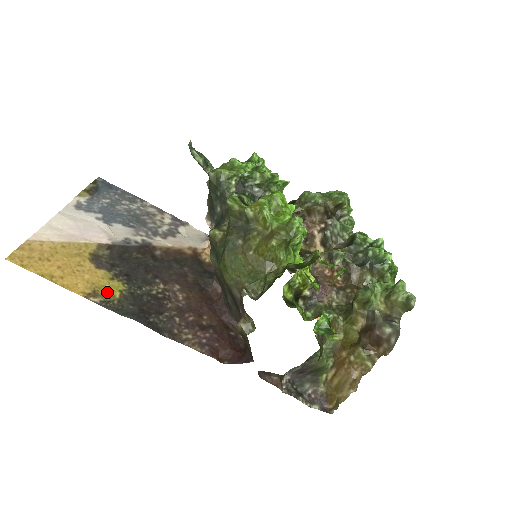
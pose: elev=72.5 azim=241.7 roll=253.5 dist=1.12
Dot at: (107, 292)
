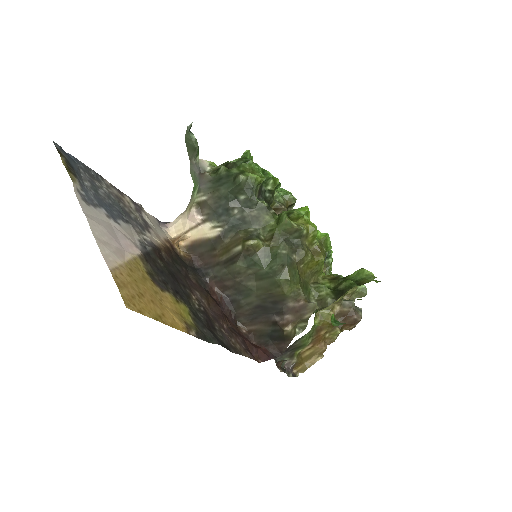
Dot at: (187, 319)
